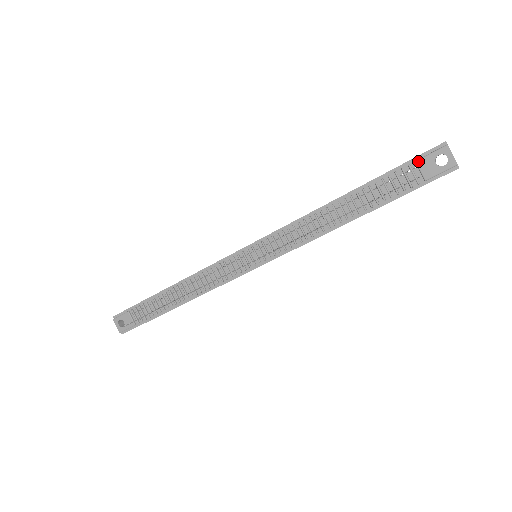
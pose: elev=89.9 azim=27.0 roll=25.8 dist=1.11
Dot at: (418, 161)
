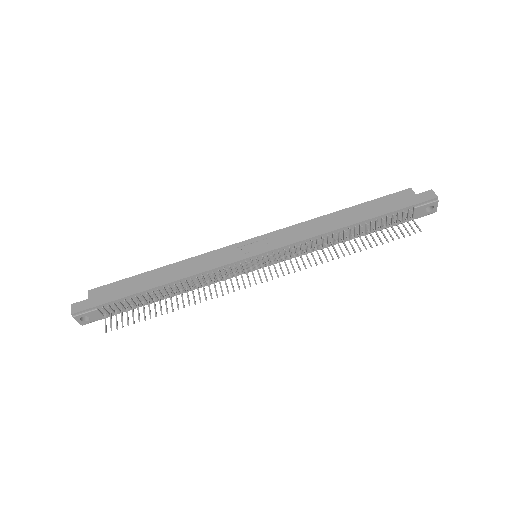
Dot at: (416, 208)
